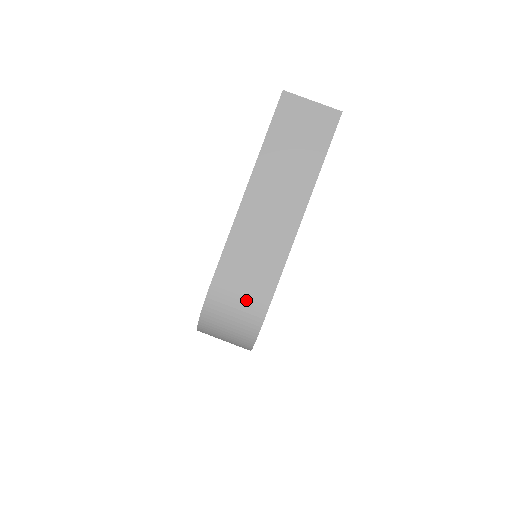
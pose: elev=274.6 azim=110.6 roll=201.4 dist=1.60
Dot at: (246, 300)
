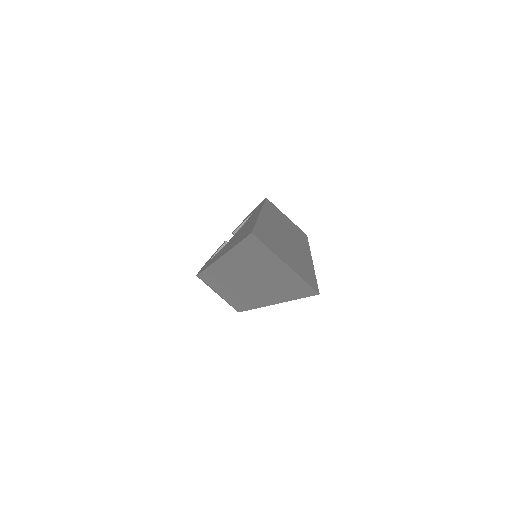
Dot at: (223, 298)
